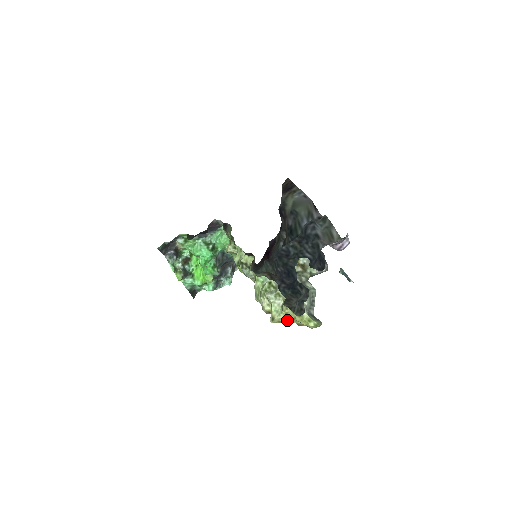
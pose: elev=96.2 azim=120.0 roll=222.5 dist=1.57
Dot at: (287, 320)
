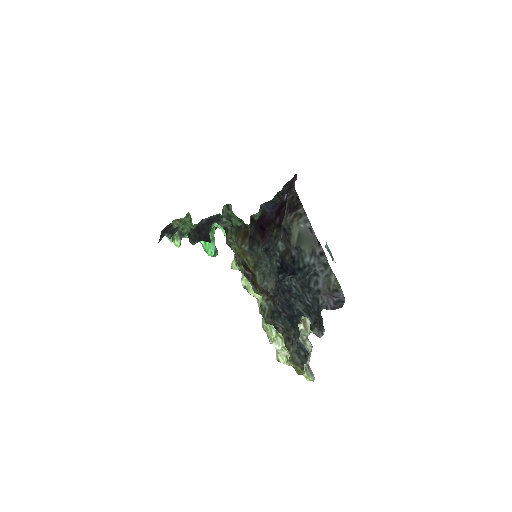
Dot at: occluded
